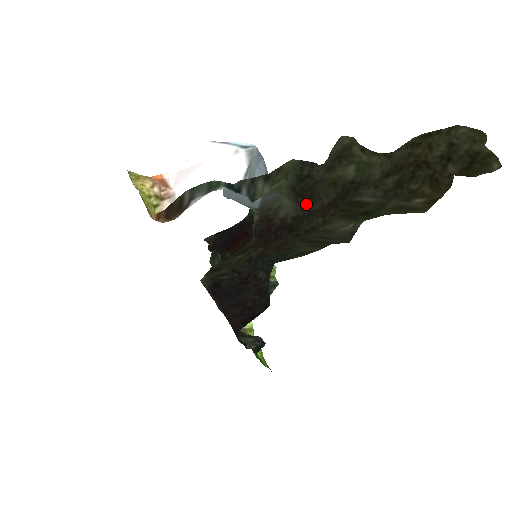
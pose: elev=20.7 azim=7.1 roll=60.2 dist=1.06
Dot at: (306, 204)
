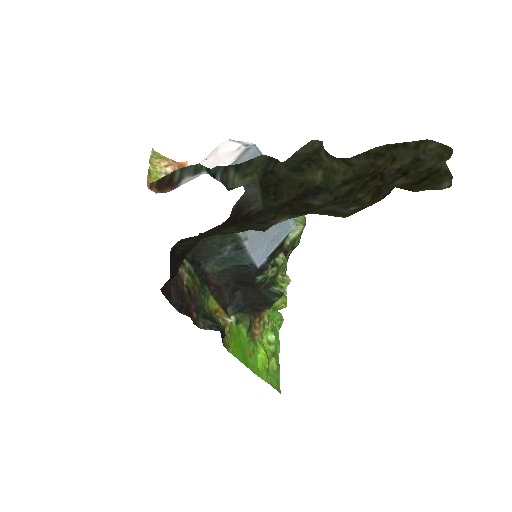
Dot at: (269, 200)
